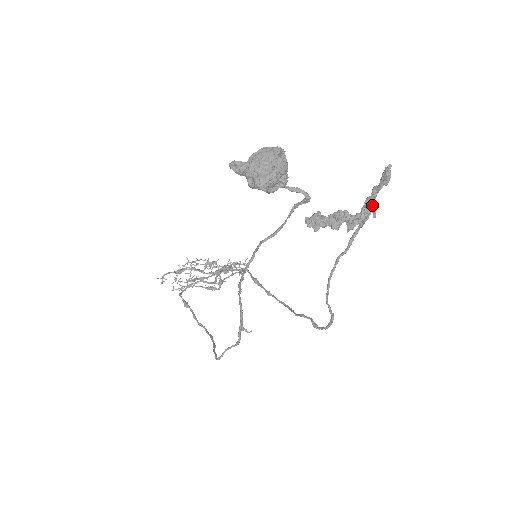
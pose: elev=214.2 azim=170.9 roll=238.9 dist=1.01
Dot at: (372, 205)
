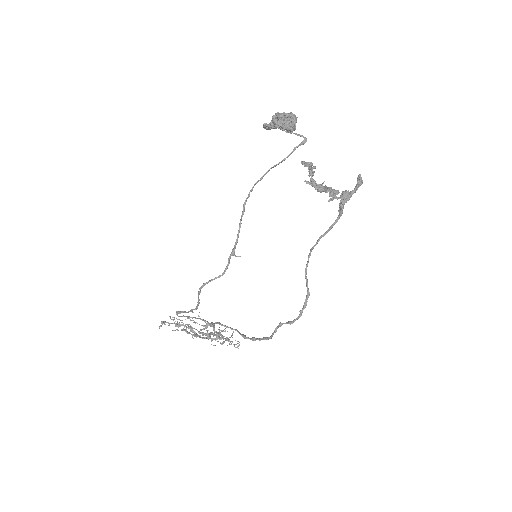
Dot at: (348, 190)
